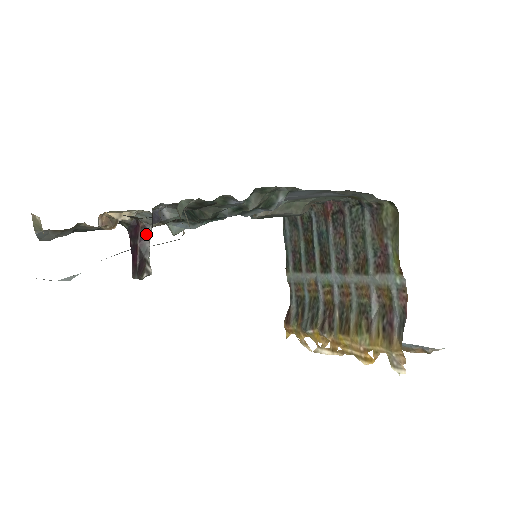
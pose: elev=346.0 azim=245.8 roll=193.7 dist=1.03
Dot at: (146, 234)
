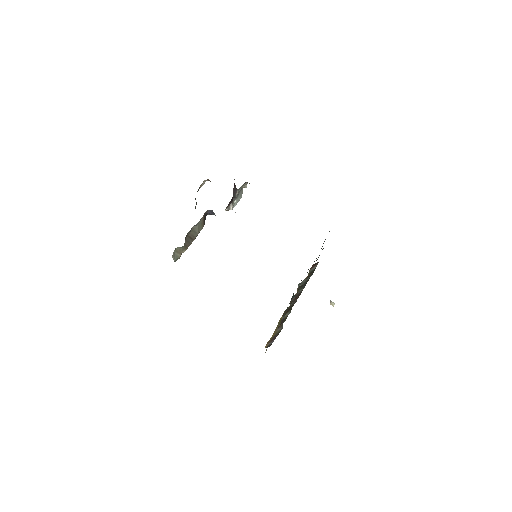
Dot at: (236, 191)
